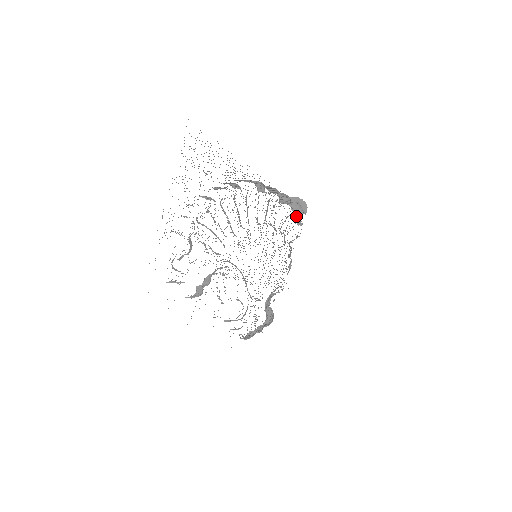
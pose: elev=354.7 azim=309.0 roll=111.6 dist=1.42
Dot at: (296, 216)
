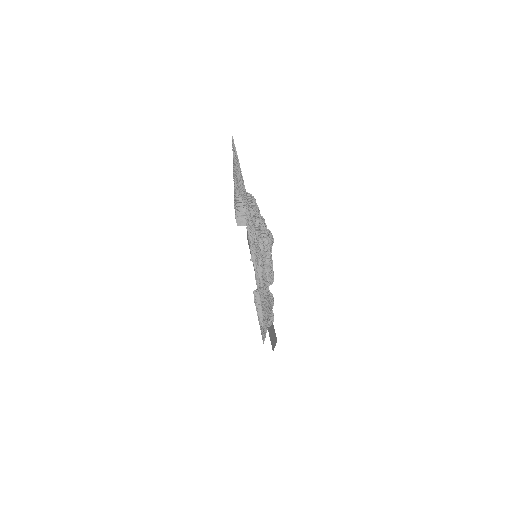
Dot at: occluded
